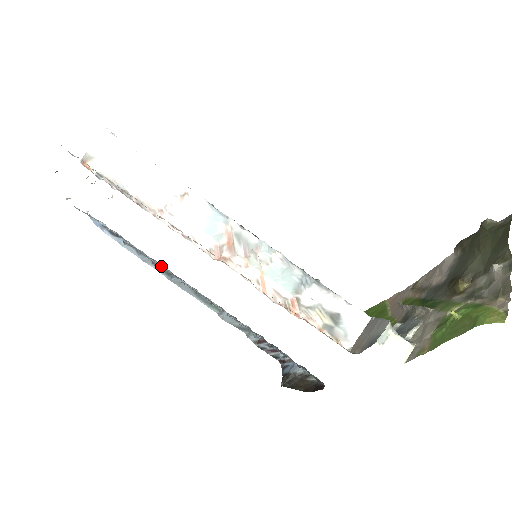
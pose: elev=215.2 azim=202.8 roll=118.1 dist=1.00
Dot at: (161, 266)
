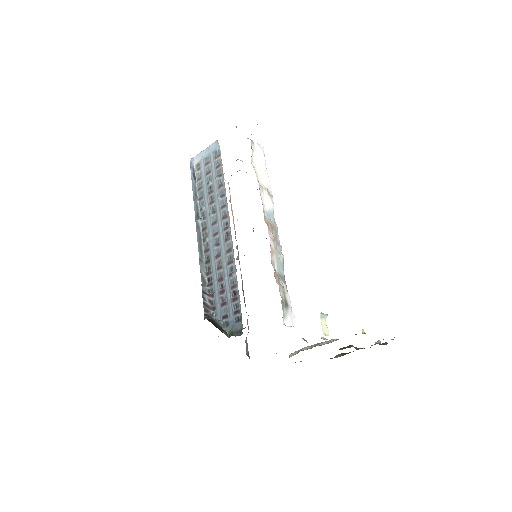
Dot at: (214, 205)
